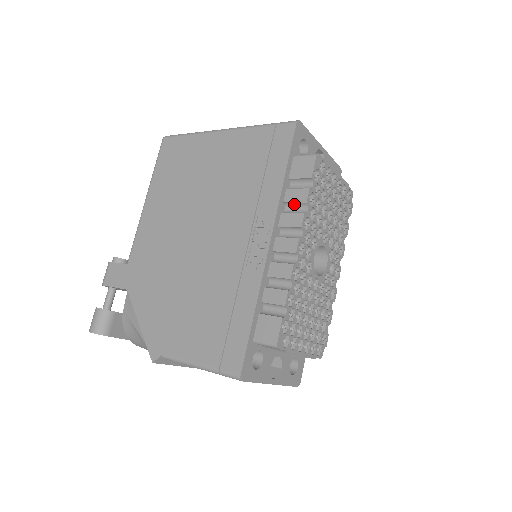
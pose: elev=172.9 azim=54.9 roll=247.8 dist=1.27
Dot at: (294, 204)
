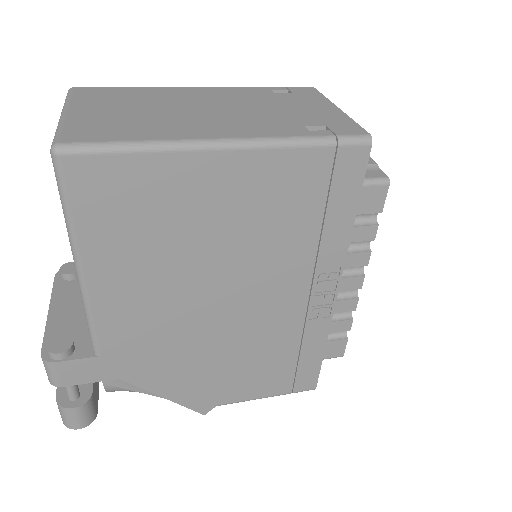
Dot at: (356, 241)
